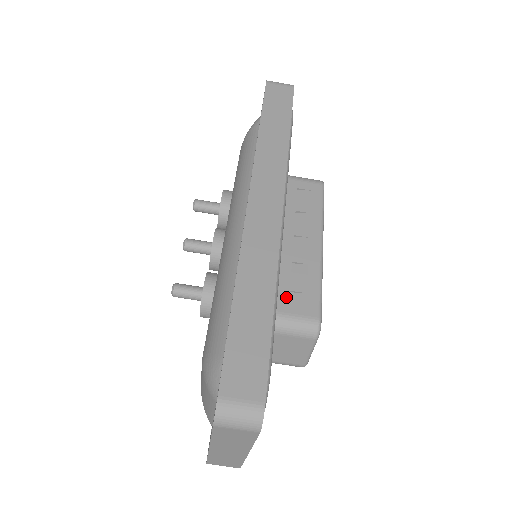
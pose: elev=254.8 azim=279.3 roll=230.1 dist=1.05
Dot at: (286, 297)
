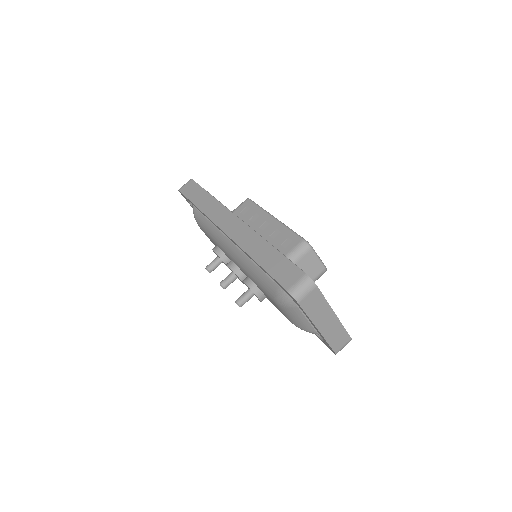
Dot at: (281, 248)
